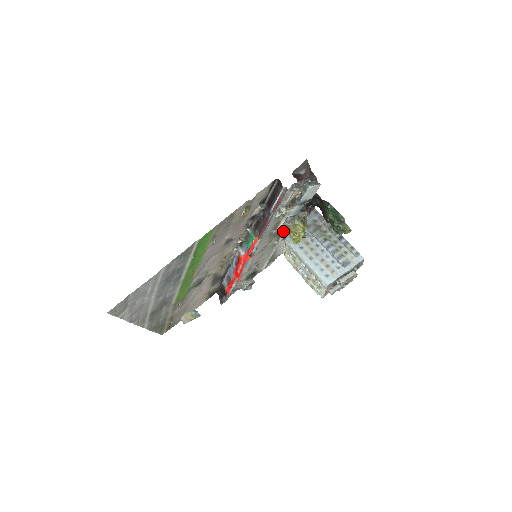
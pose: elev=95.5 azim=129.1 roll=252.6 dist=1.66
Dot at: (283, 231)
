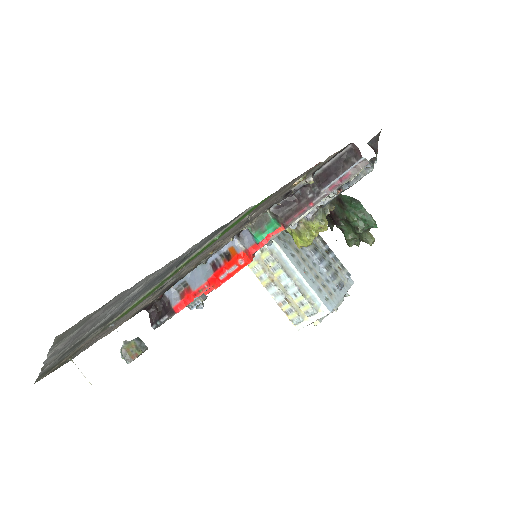
Dot at: (296, 225)
